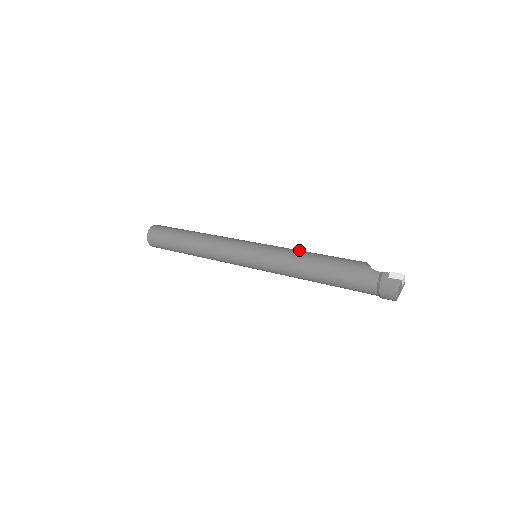
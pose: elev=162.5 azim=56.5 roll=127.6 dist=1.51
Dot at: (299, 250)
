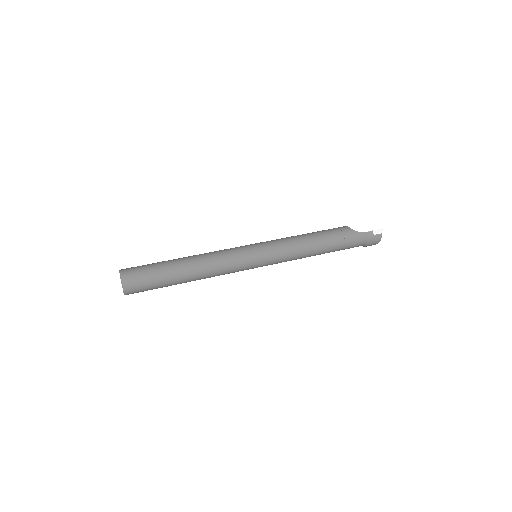
Dot at: (296, 238)
